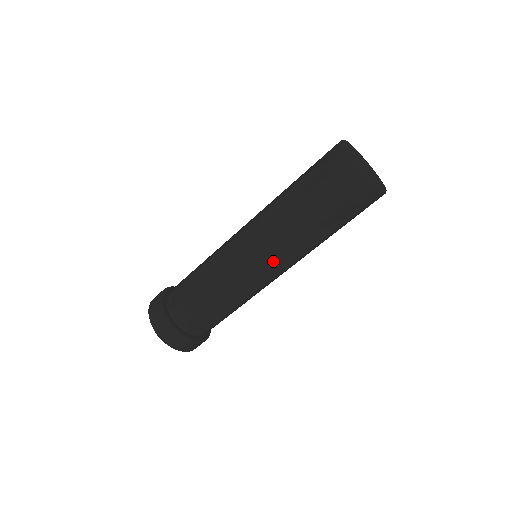
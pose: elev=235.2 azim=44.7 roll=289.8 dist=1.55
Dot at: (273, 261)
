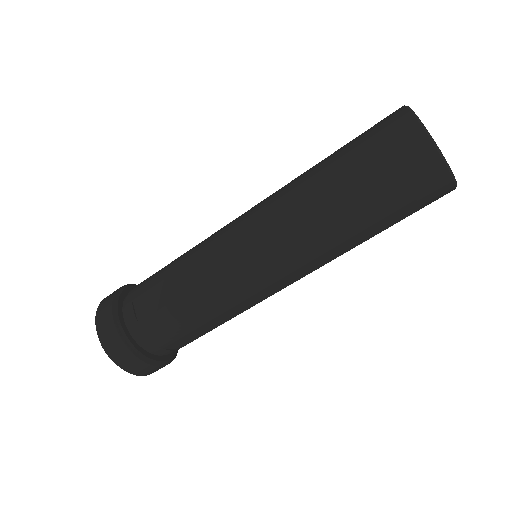
Dot at: (290, 273)
